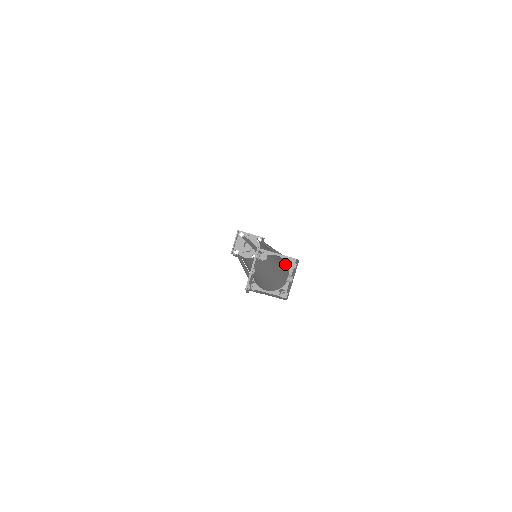
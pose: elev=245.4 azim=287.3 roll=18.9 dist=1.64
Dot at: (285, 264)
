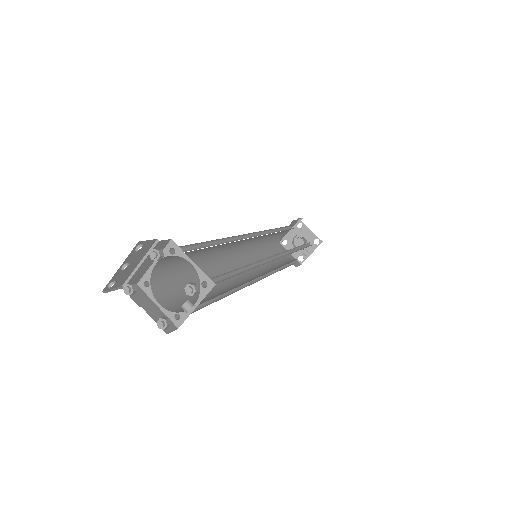
Dot at: occluded
